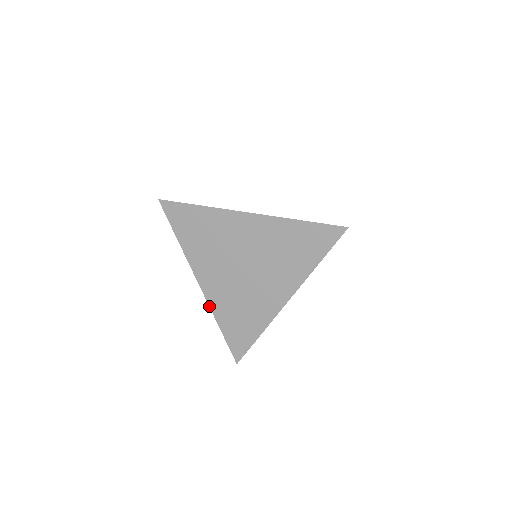
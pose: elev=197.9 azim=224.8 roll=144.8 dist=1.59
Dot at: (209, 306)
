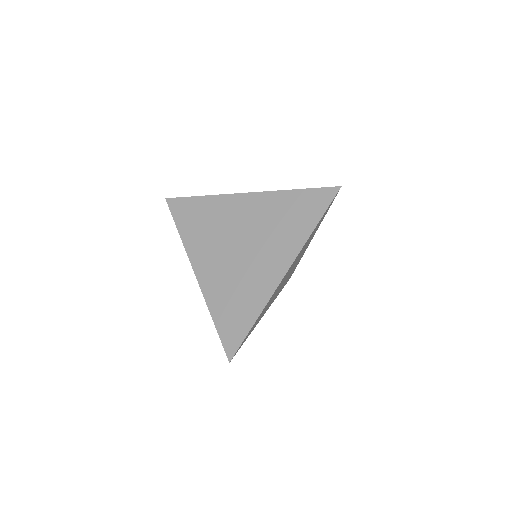
Dot at: (203, 296)
